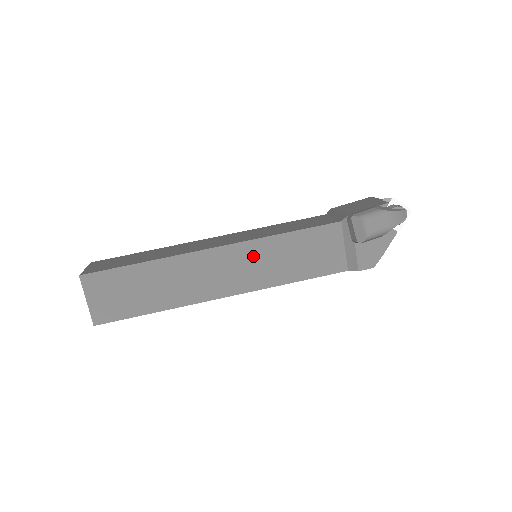
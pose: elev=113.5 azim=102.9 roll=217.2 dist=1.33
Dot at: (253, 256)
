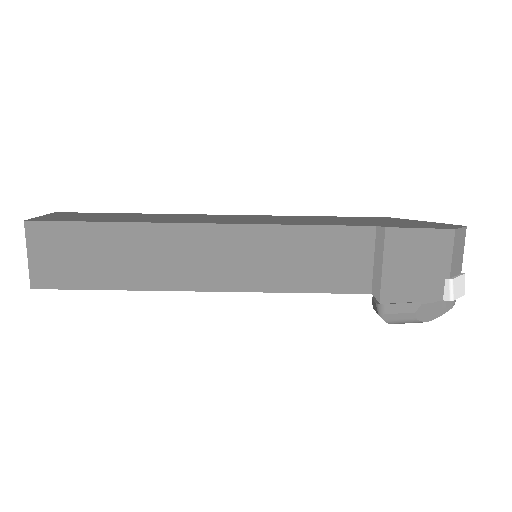
Dot at: occluded
